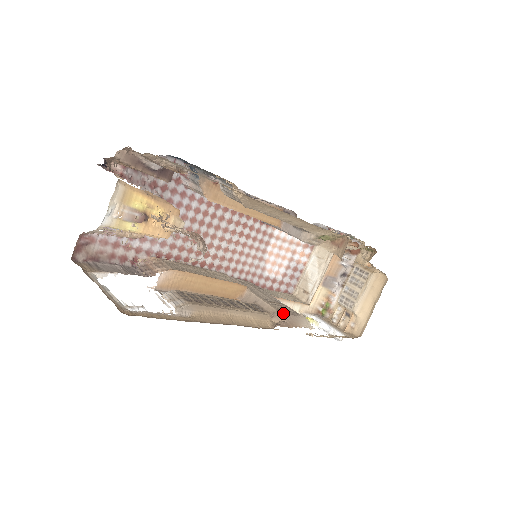
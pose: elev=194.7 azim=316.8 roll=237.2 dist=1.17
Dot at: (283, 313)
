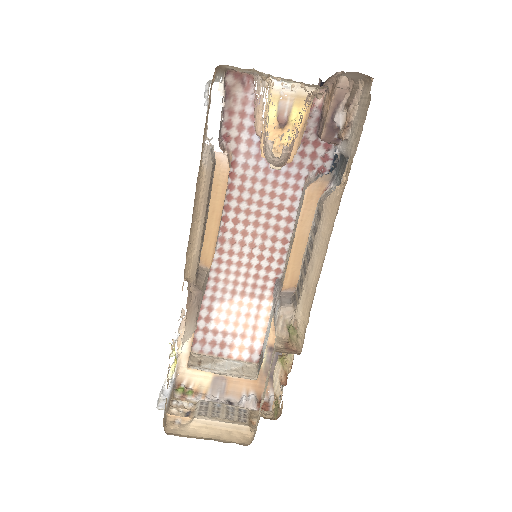
Dot at: (200, 296)
